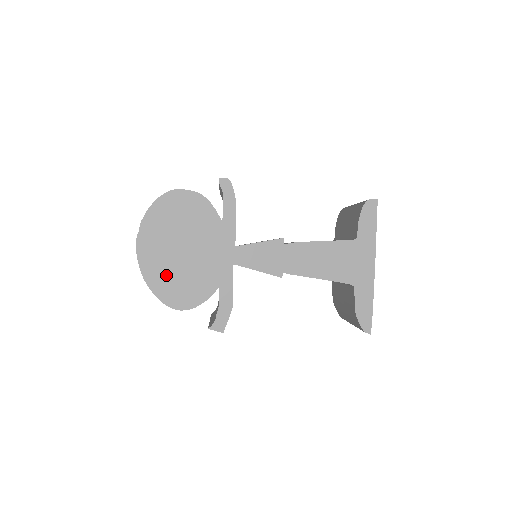
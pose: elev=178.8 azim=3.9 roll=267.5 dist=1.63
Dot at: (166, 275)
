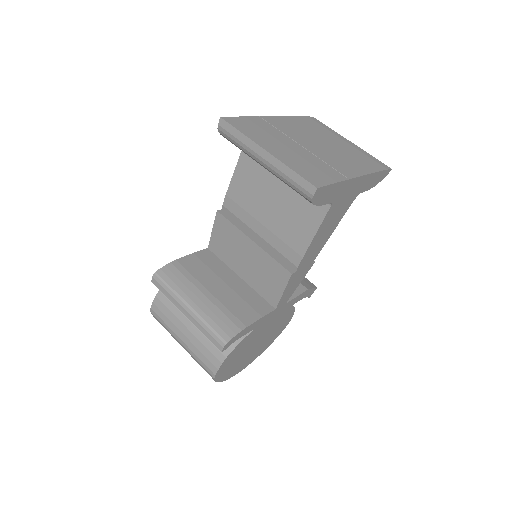
Dot at: (266, 343)
